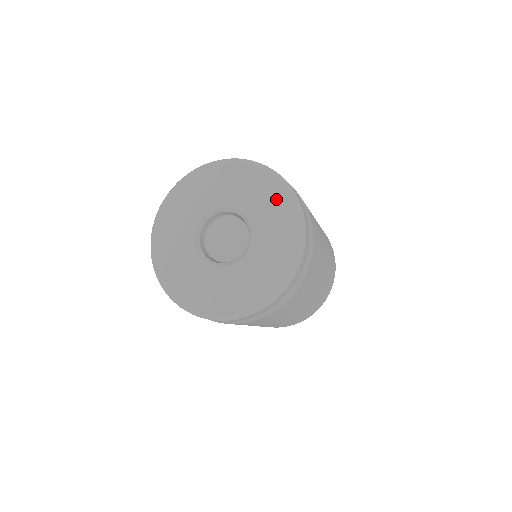
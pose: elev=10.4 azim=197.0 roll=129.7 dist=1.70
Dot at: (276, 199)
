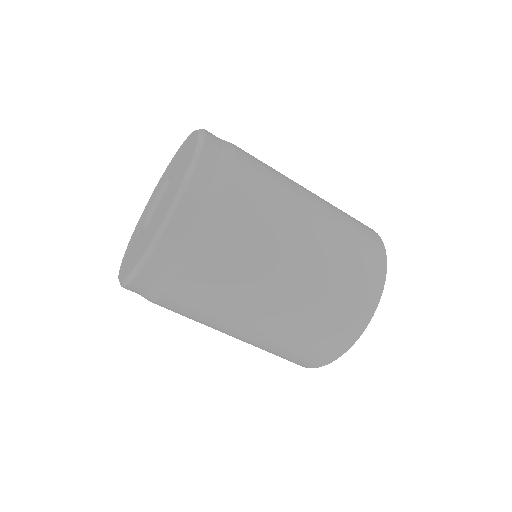
Dot at: (190, 151)
